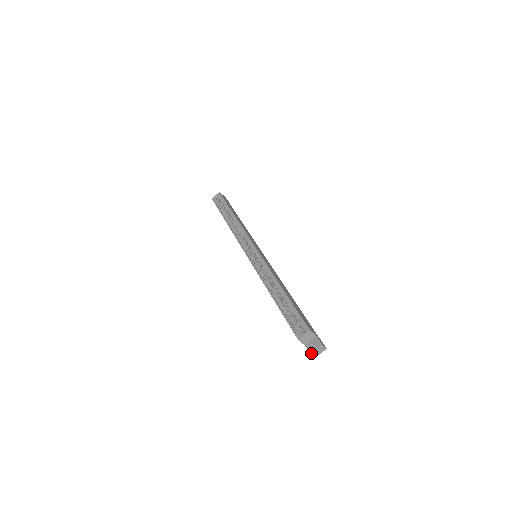
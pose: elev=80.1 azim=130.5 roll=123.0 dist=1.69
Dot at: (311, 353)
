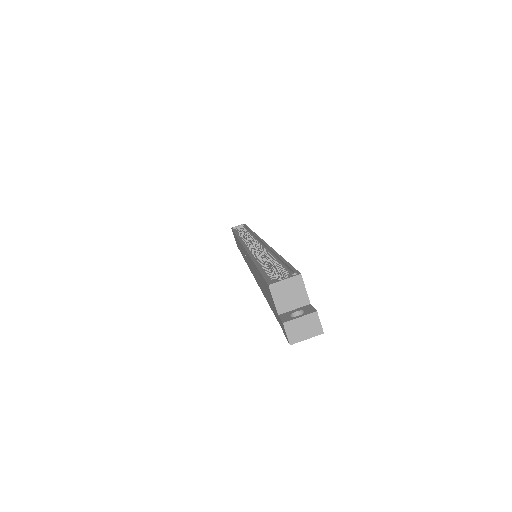
Dot at: (286, 322)
